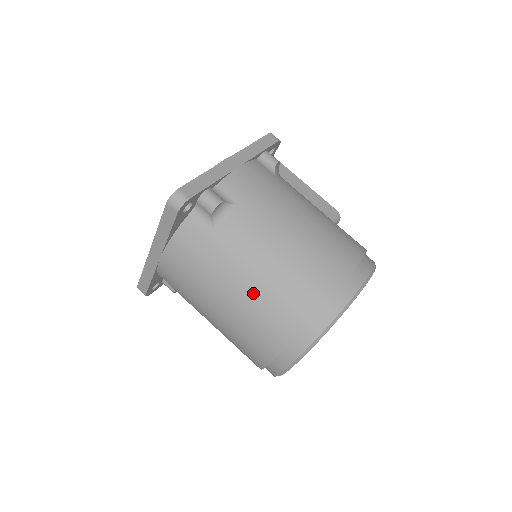
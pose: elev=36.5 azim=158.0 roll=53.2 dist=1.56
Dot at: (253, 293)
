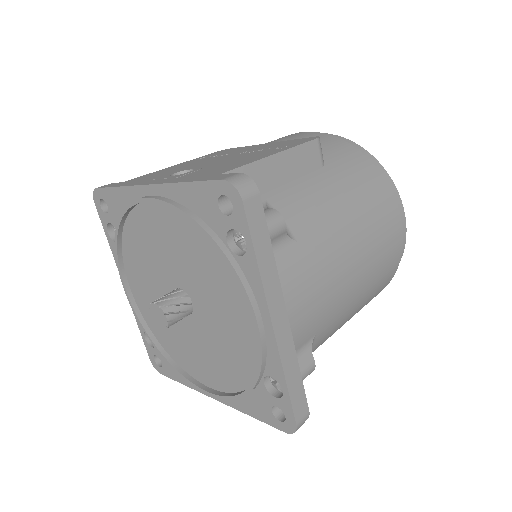
Dot at: occluded
